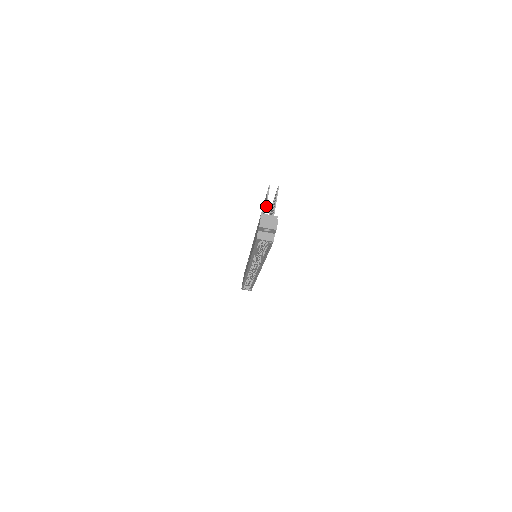
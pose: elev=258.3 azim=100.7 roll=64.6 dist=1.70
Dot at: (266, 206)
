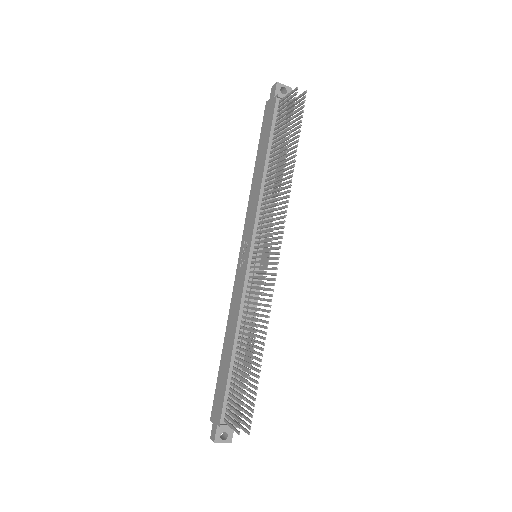
Dot at: (229, 426)
